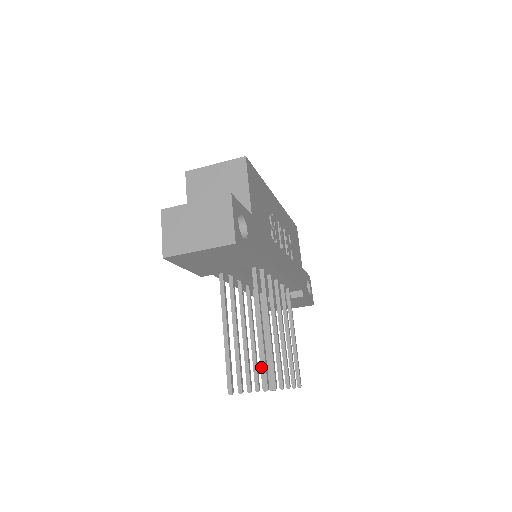
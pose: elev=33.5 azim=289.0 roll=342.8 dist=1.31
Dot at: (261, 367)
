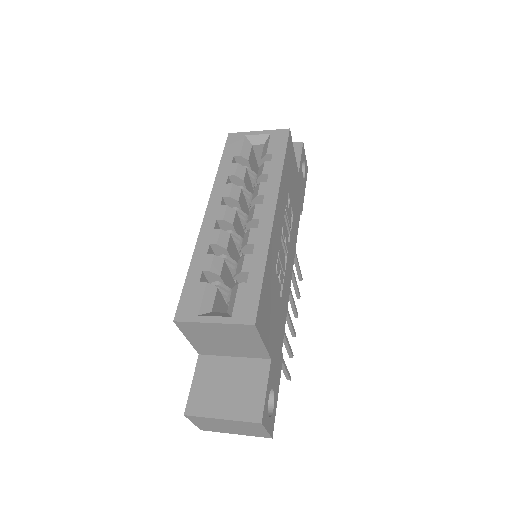
Dot at: (284, 374)
